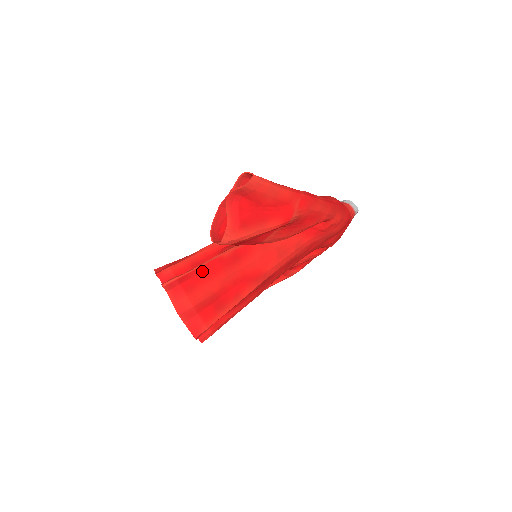
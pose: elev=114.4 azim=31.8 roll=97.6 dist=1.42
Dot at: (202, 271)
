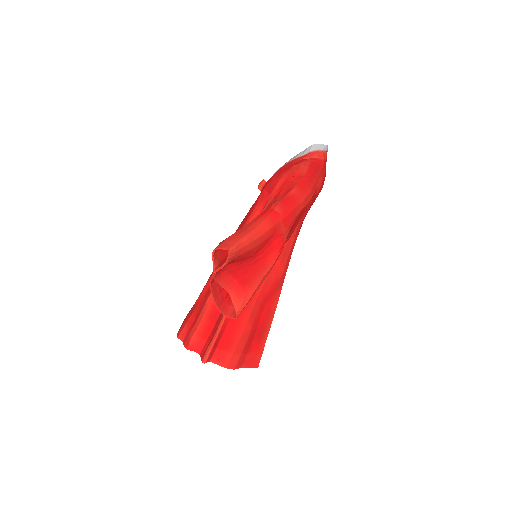
Dot at: (227, 324)
